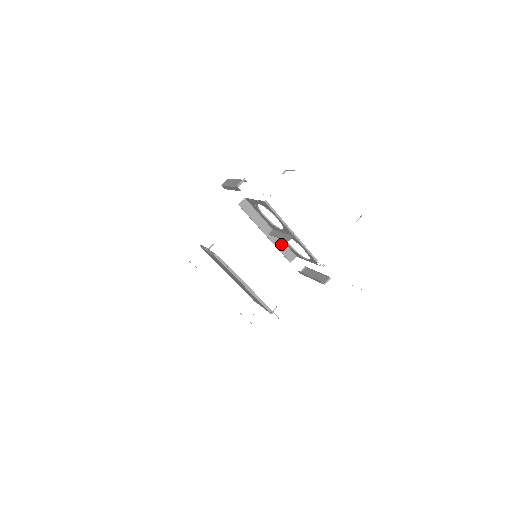
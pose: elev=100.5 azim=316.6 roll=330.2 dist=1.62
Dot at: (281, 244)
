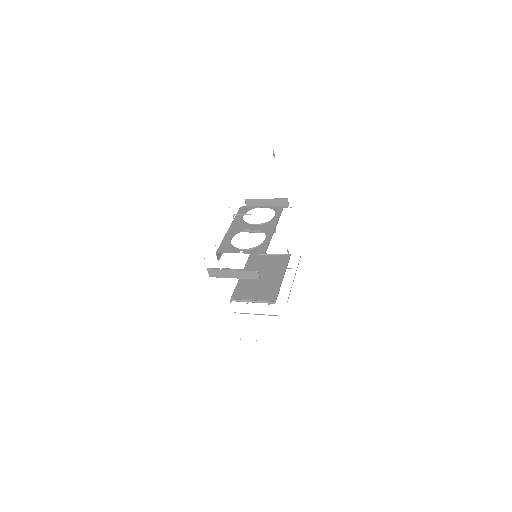
Dot at: occluded
